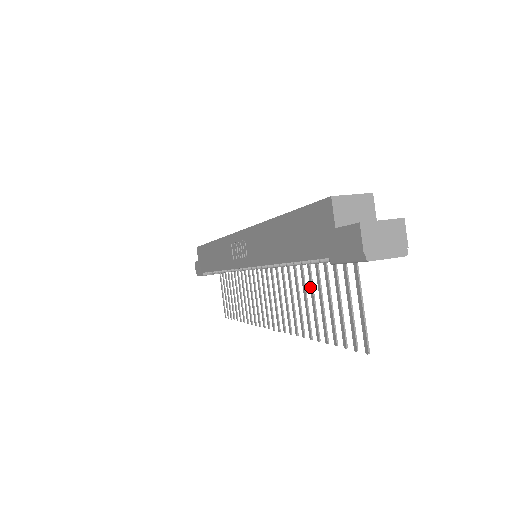
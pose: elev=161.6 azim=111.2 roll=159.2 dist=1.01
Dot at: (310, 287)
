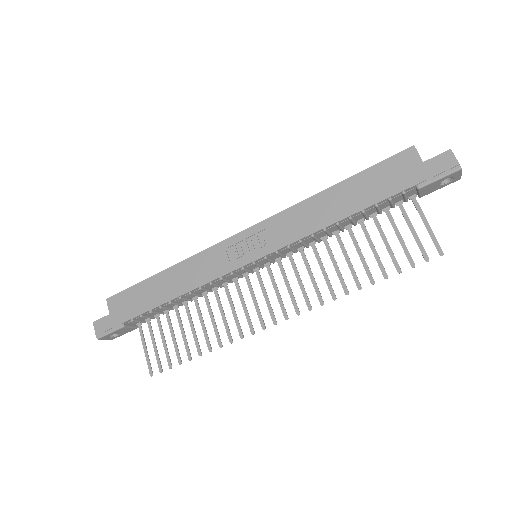
Dot at: (355, 245)
